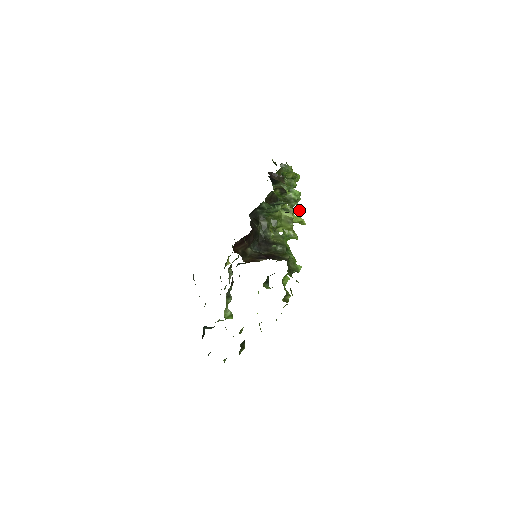
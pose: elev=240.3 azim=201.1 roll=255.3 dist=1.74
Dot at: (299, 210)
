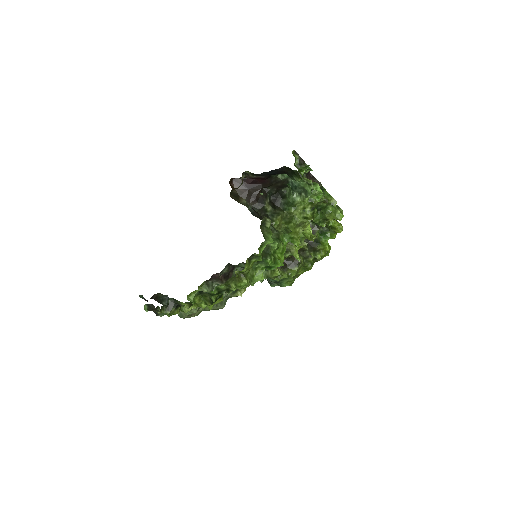
Dot at: (302, 176)
